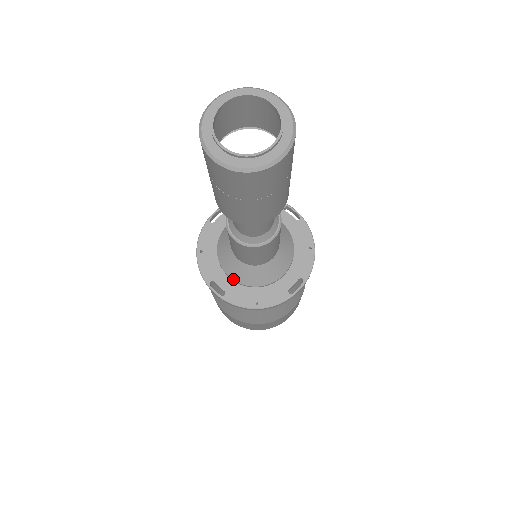
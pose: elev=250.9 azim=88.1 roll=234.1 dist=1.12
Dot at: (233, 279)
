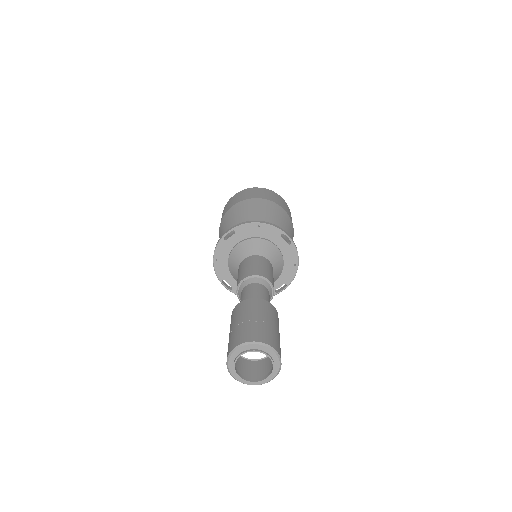
Dot at: occluded
